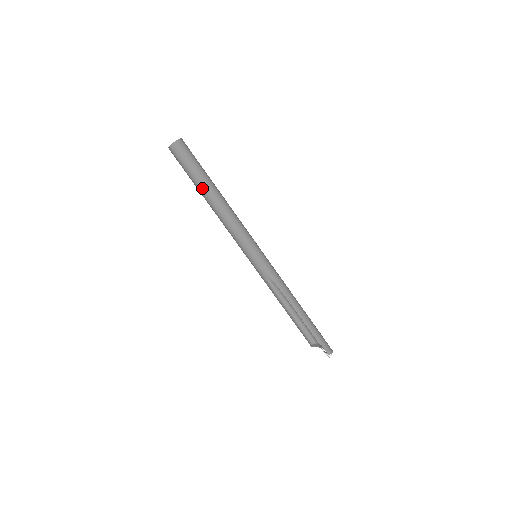
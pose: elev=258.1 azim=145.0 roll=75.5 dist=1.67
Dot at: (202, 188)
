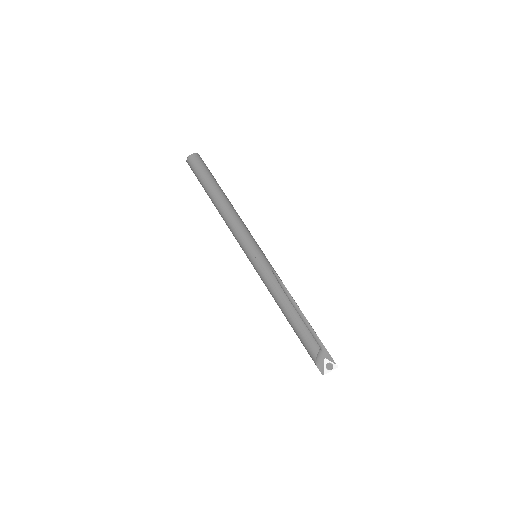
Dot at: (218, 187)
